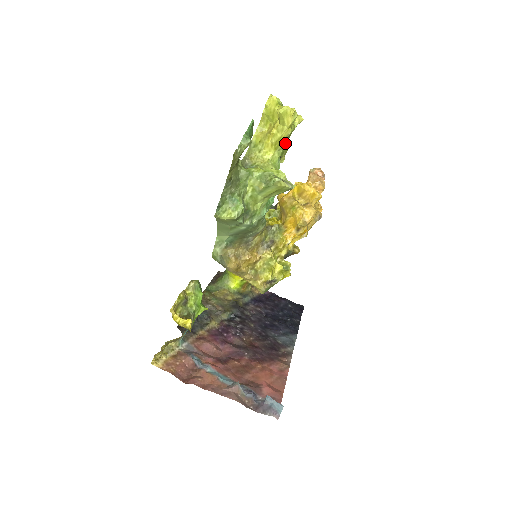
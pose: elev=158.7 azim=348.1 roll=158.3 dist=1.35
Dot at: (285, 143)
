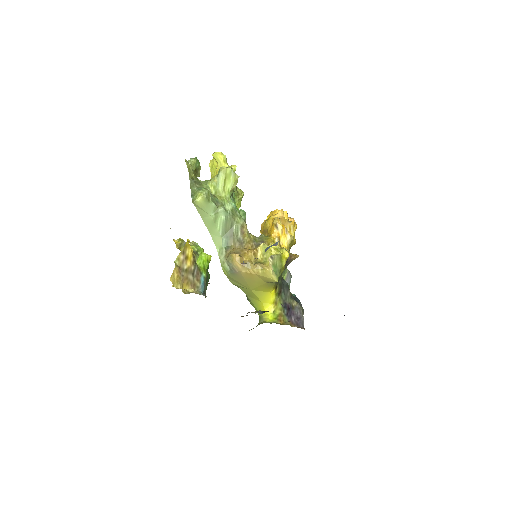
Dot at: occluded
